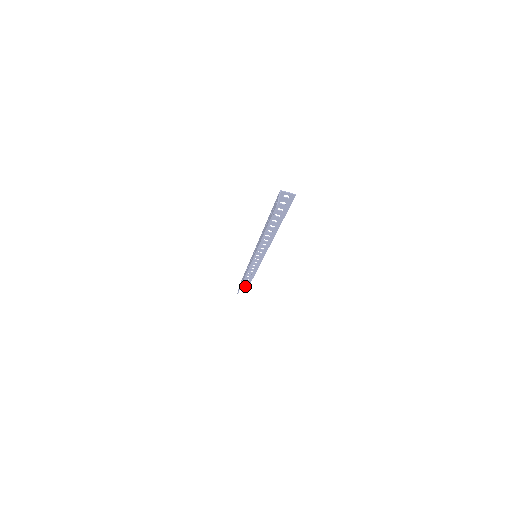
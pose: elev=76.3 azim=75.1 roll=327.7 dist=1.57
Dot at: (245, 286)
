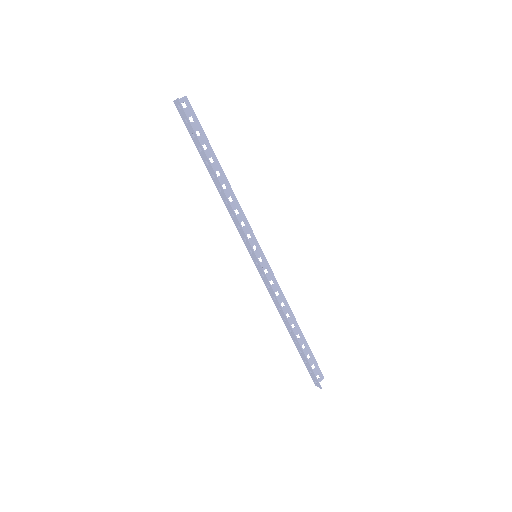
Dot at: (319, 378)
